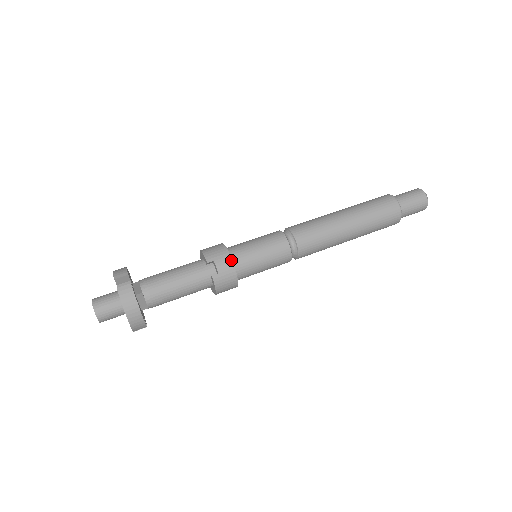
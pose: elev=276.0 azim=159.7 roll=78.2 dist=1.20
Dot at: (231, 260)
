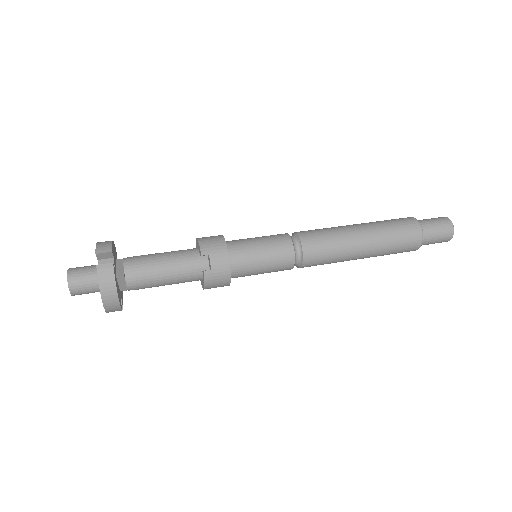
Dot at: (228, 258)
